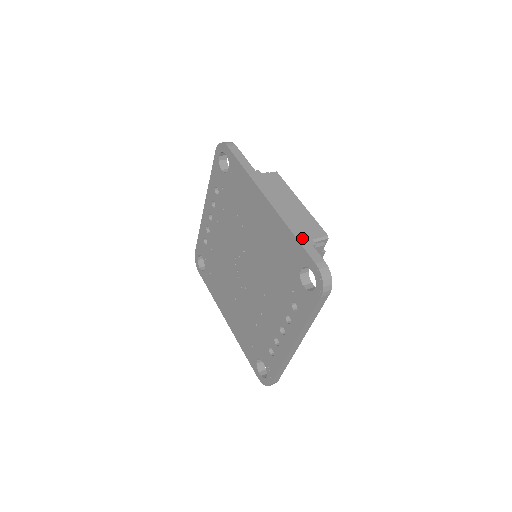
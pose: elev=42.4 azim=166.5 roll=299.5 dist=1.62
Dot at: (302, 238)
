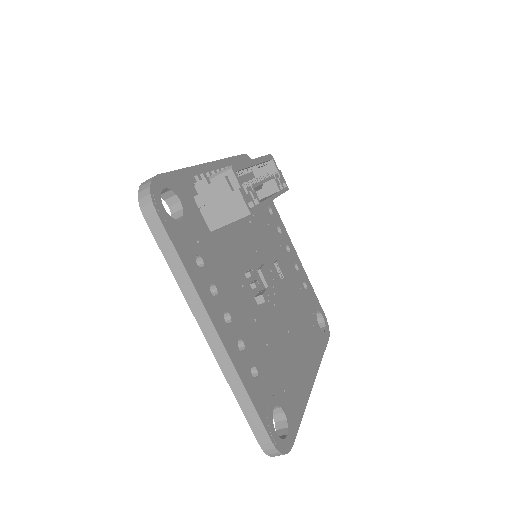
Dot at: occluded
